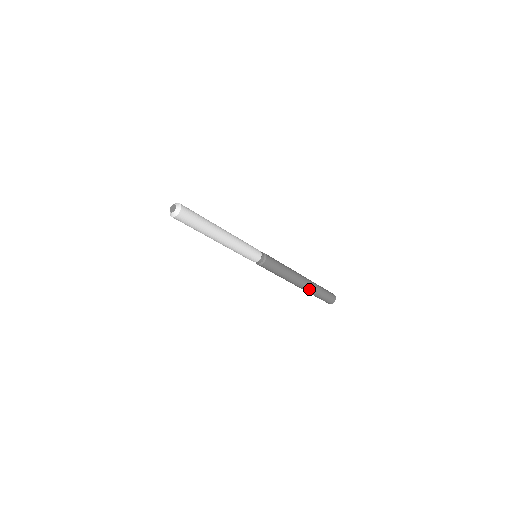
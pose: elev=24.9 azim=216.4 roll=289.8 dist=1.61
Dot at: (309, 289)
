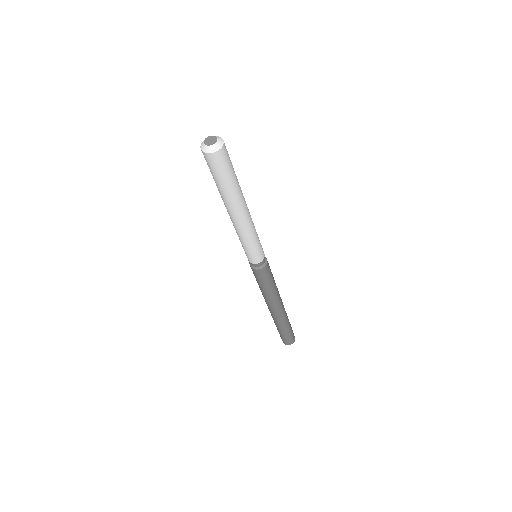
Dot at: (285, 315)
